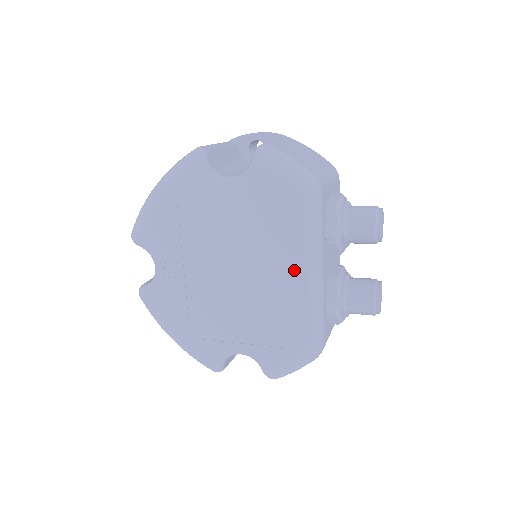
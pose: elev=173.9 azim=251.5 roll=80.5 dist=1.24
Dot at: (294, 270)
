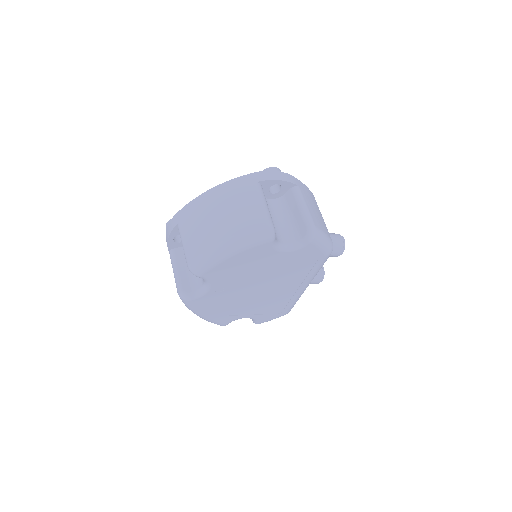
Dot at: (301, 286)
